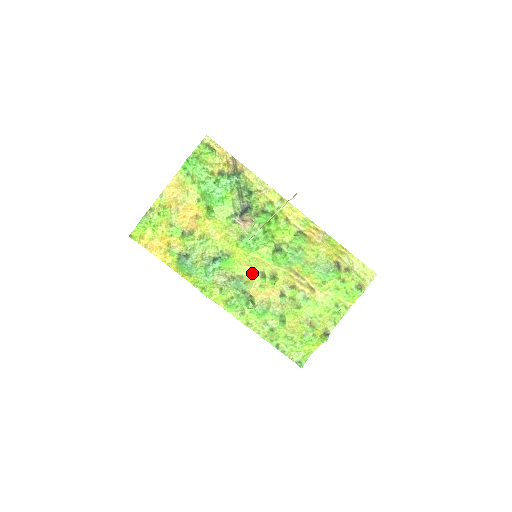
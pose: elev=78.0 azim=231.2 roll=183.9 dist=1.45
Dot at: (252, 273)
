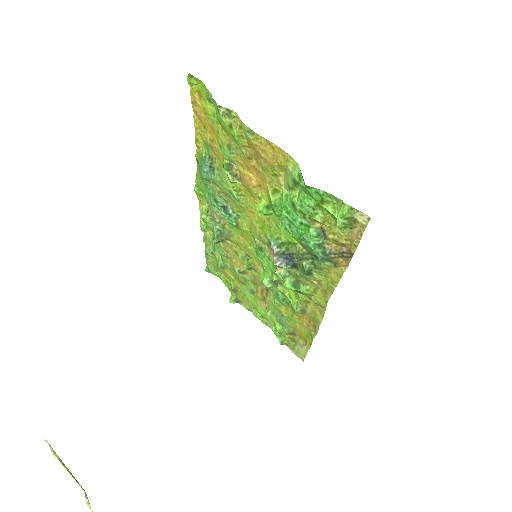
Dot at: (241, 246)
